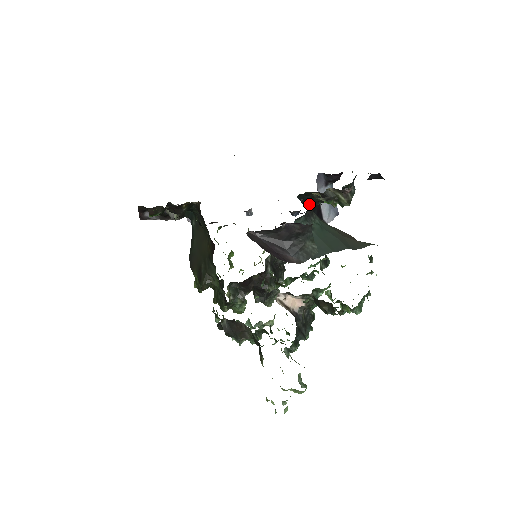
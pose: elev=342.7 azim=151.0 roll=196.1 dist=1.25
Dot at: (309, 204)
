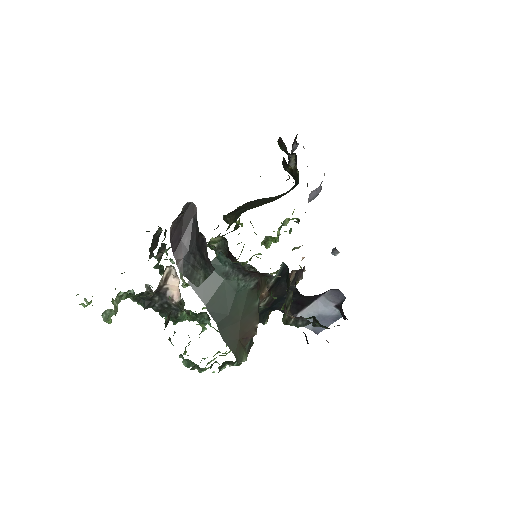
Dot at: occluded
